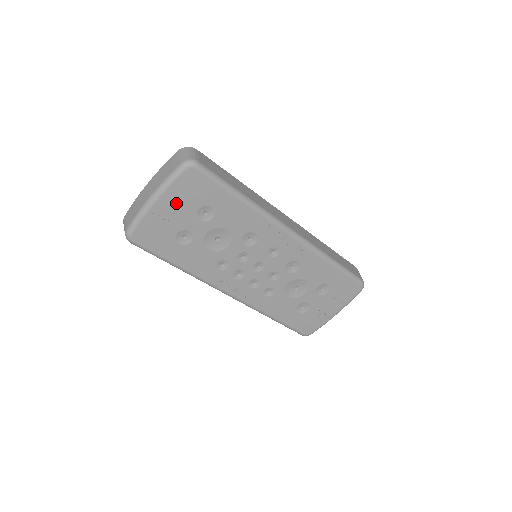
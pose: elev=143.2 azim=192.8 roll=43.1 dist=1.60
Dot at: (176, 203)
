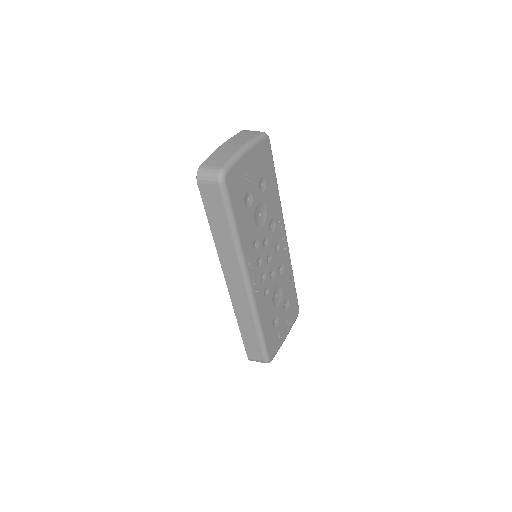
Dot at: (254, 162)
